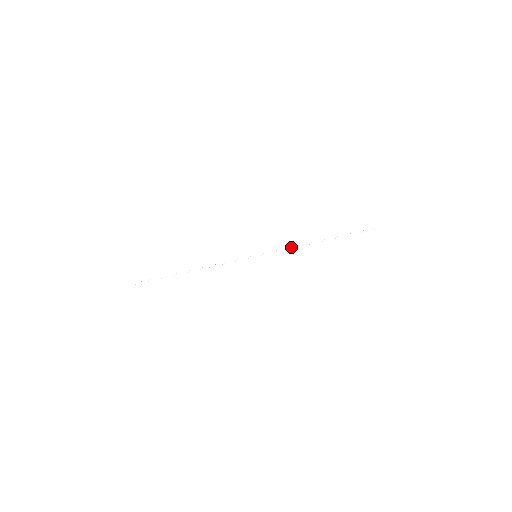
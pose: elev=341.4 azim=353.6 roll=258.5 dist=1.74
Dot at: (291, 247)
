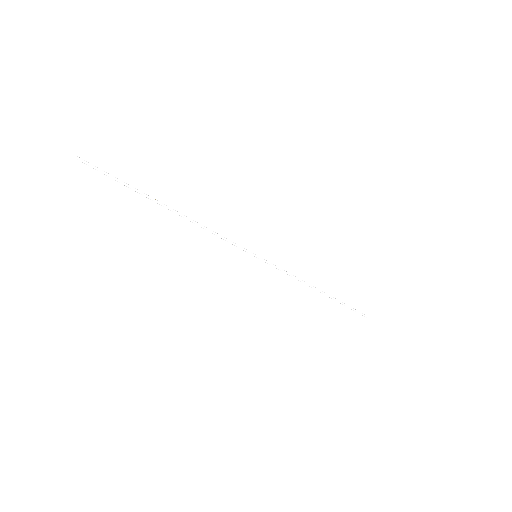
Dot at: (294, 277)
